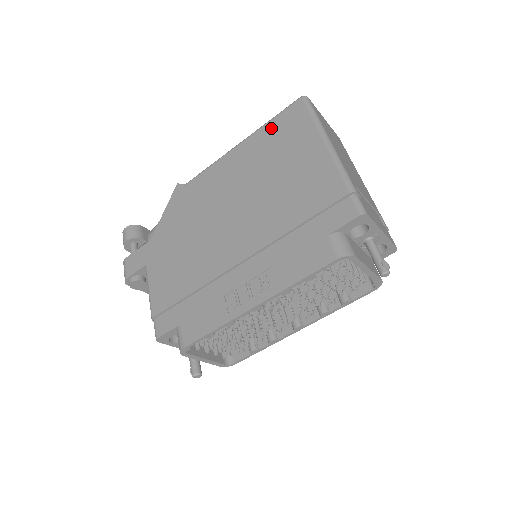
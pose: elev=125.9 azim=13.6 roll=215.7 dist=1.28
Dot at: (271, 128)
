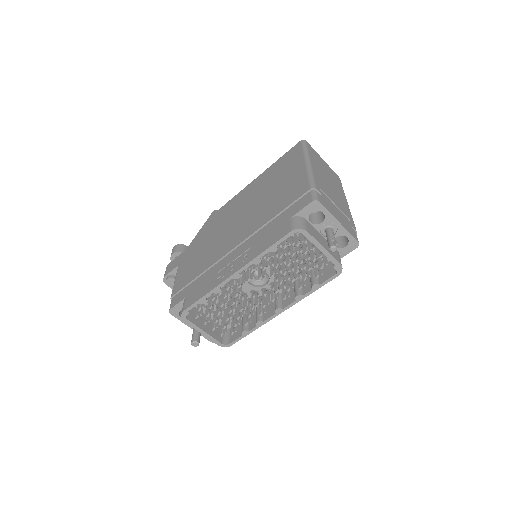
Dot at: (278, 163)
